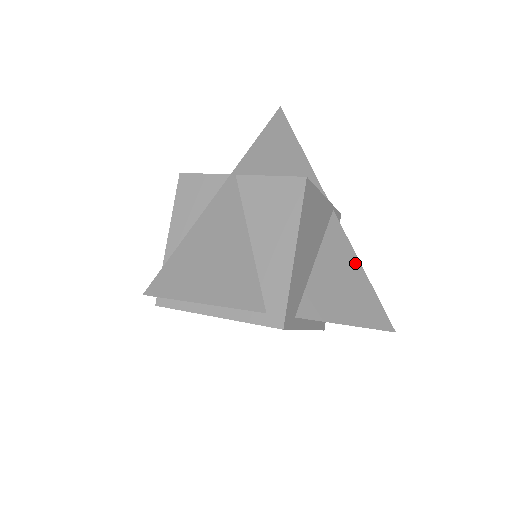
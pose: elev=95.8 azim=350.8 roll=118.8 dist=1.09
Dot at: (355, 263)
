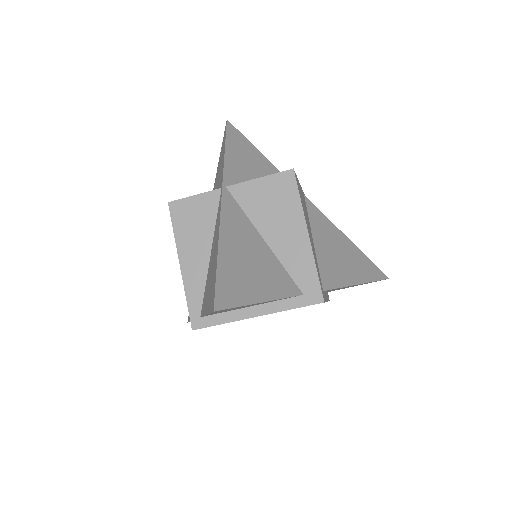
Dot at: (339, 233)
